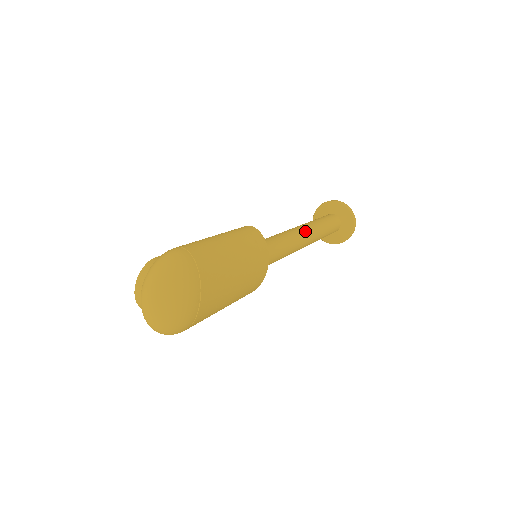
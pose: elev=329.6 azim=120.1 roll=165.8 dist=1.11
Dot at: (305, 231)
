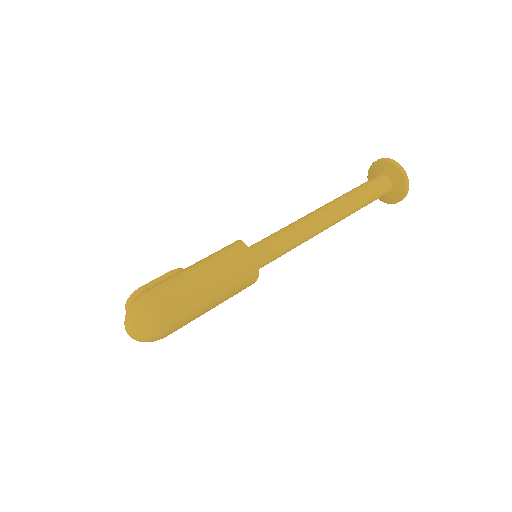
Dot at: (327, 217)
